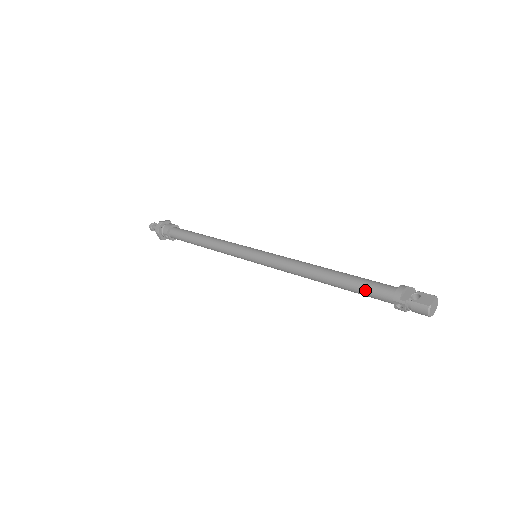
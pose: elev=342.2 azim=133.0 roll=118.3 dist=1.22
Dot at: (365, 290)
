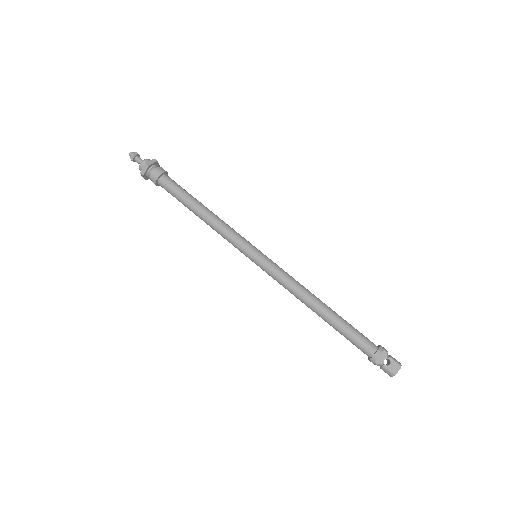
Dot at: (350, 340)
